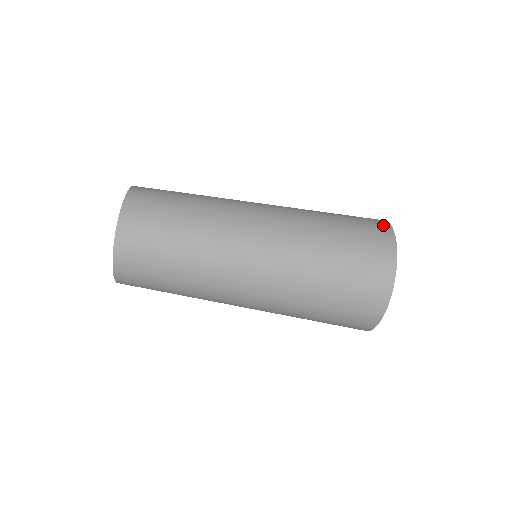
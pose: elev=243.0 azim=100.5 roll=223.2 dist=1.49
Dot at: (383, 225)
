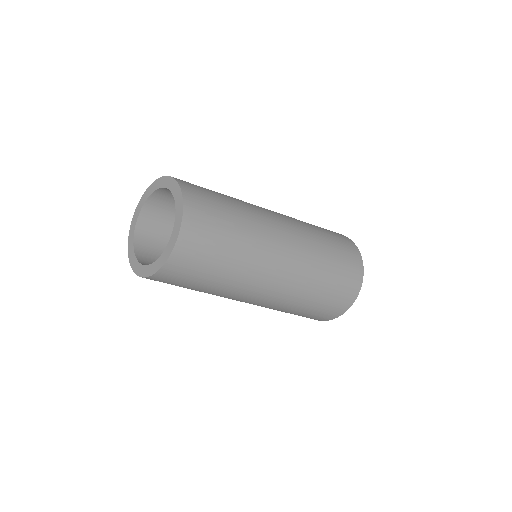
Dot at: (352, 297)
